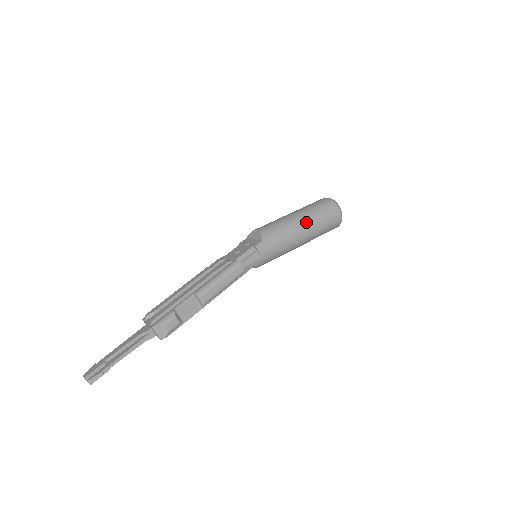
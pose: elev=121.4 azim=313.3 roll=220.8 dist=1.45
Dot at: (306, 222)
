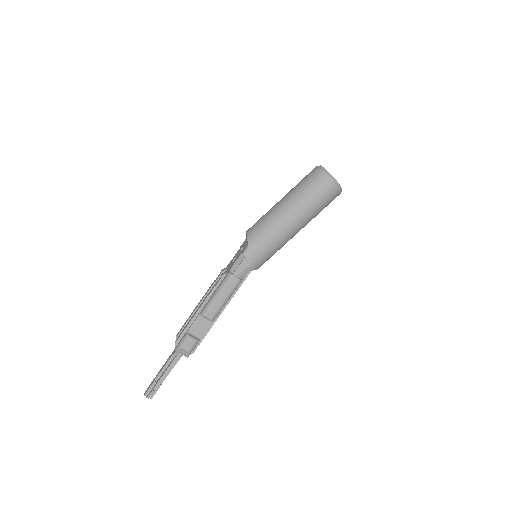
Dot at: (292, 208)
